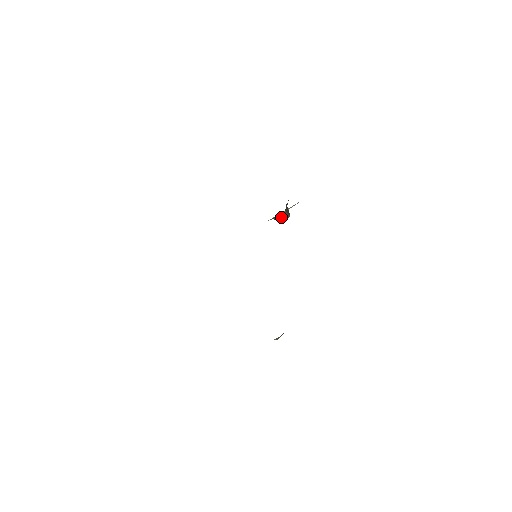
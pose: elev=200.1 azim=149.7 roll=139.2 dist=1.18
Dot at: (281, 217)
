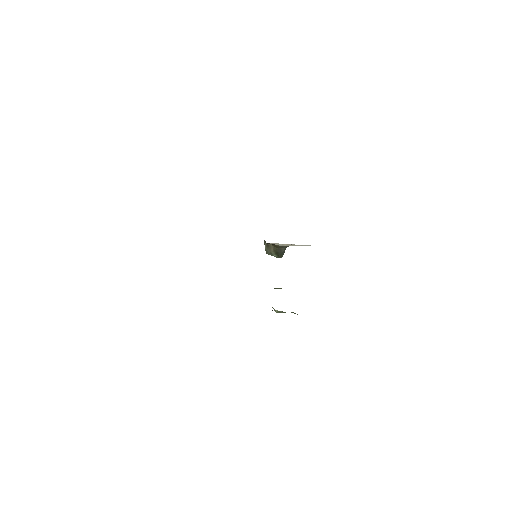
Dot at: (279, 250)
